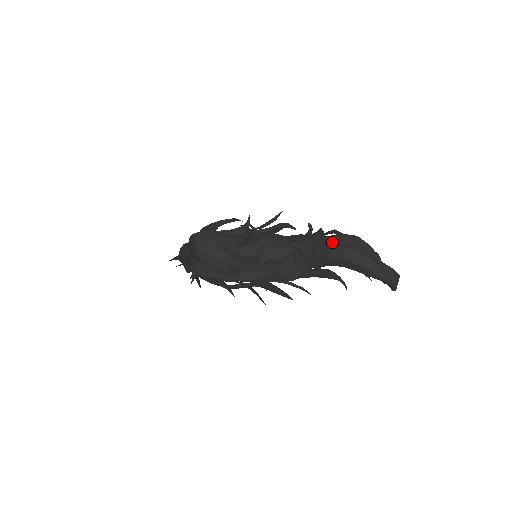
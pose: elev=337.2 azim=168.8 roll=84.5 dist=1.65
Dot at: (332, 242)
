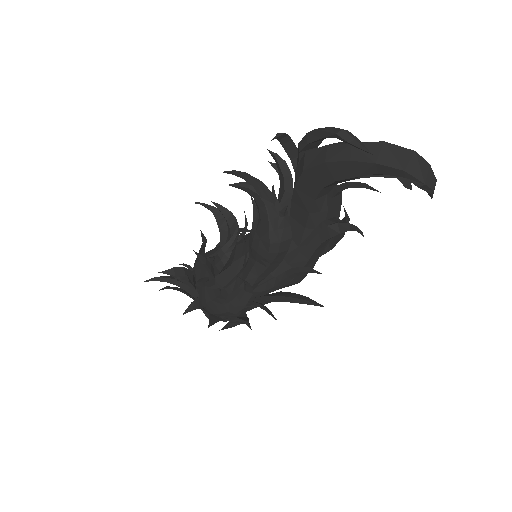
Dot at: (297, 165)
